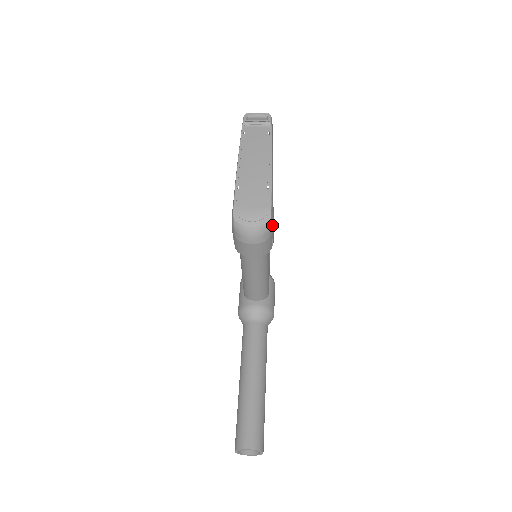
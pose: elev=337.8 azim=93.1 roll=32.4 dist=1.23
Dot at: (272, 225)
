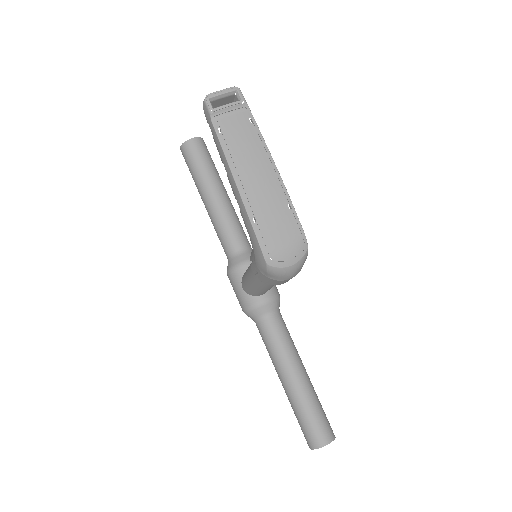
Dot at: occluded
